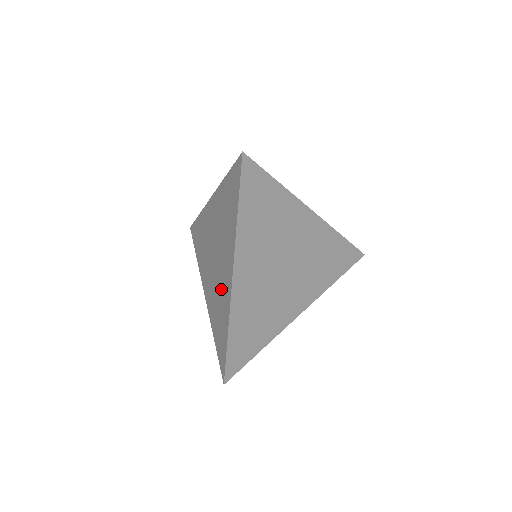
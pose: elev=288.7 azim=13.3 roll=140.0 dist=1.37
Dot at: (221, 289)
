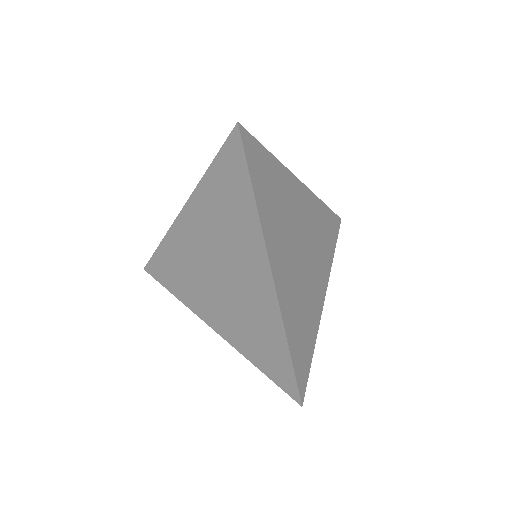
Dot at: (250, 301)
